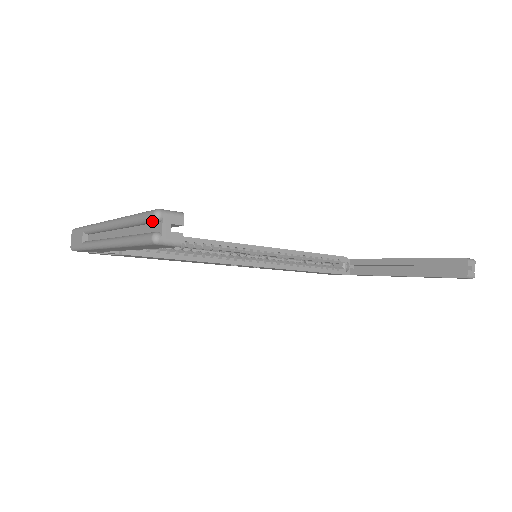
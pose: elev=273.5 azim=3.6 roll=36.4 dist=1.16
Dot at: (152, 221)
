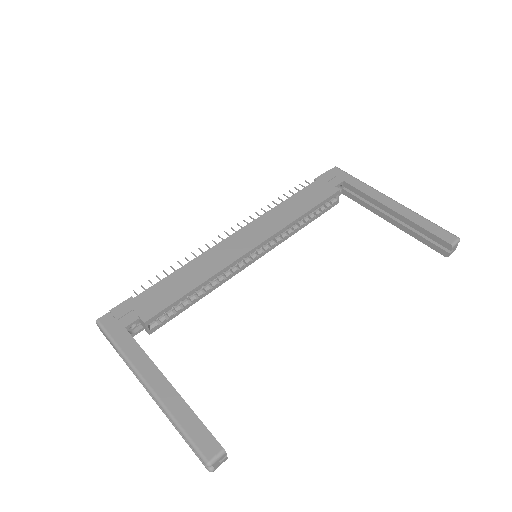
Dot at: (204, 460)
